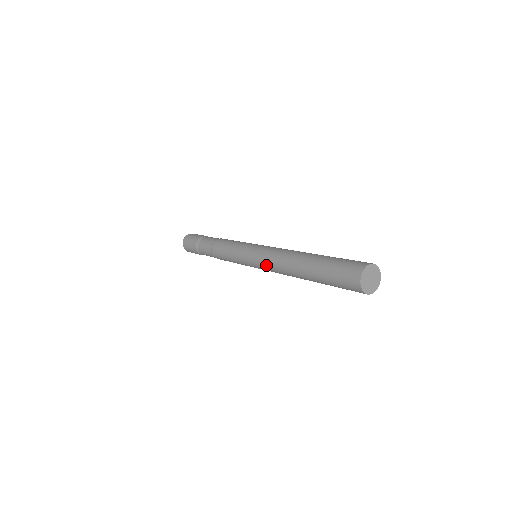
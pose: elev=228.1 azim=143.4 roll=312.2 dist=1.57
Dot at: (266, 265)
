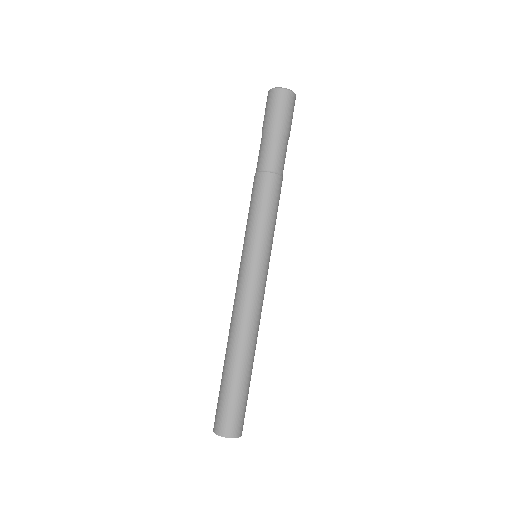
Dot at: (236, 291)
